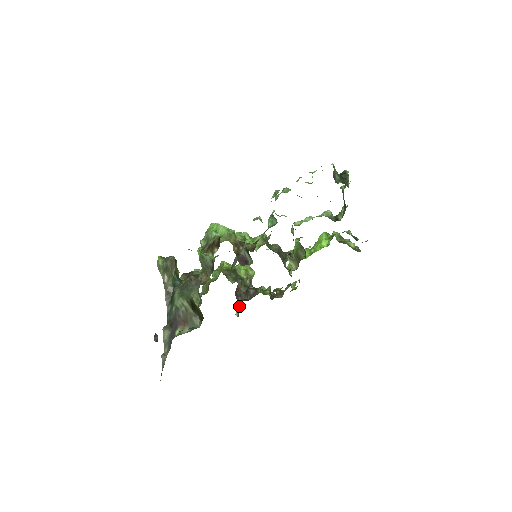
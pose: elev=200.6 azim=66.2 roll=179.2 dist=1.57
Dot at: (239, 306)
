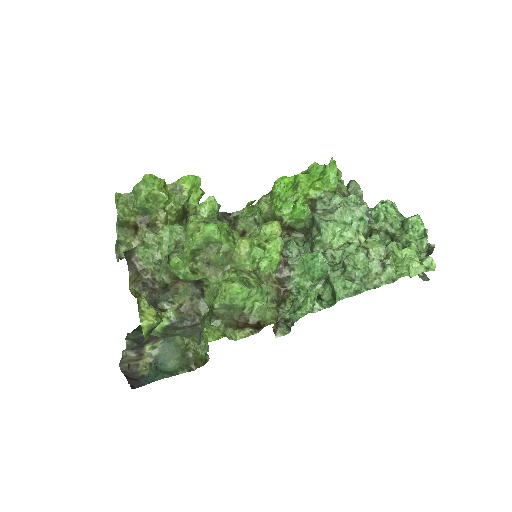
Dot at: occluded
